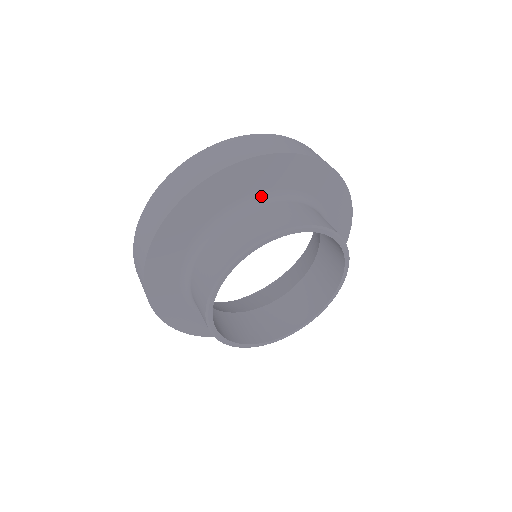
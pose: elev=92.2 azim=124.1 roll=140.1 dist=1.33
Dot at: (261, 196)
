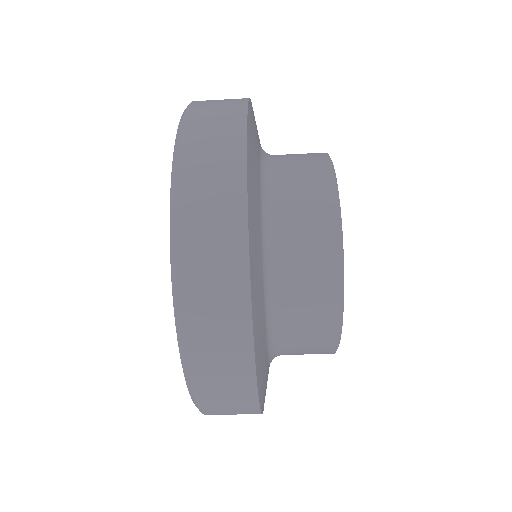
Dot at: (265, 239)
